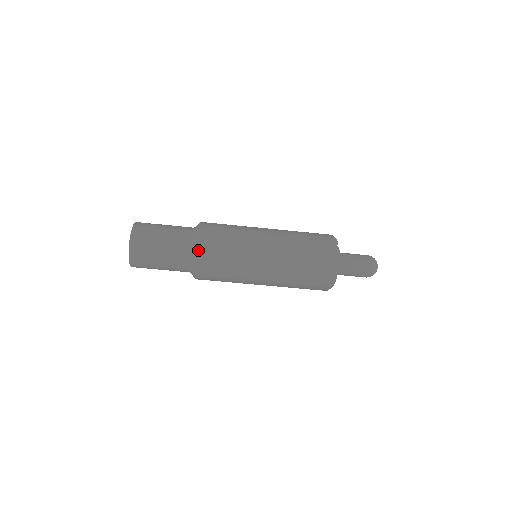
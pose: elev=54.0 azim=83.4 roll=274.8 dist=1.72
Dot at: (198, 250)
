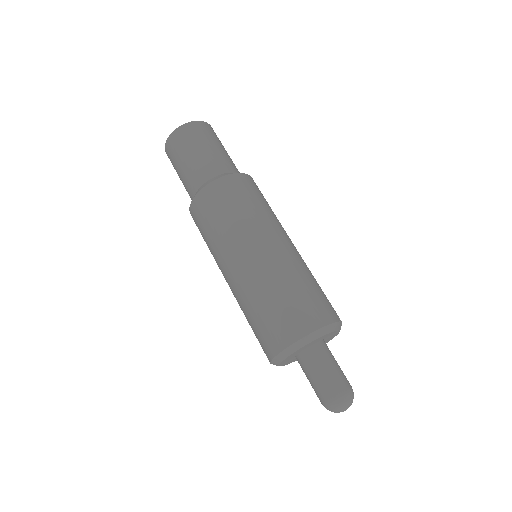
Dot at: (233, 175)
